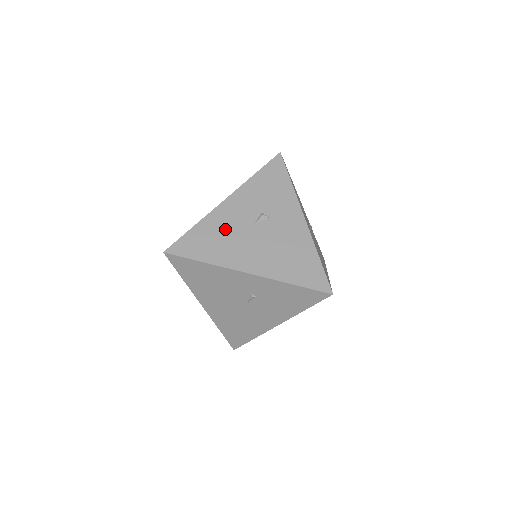
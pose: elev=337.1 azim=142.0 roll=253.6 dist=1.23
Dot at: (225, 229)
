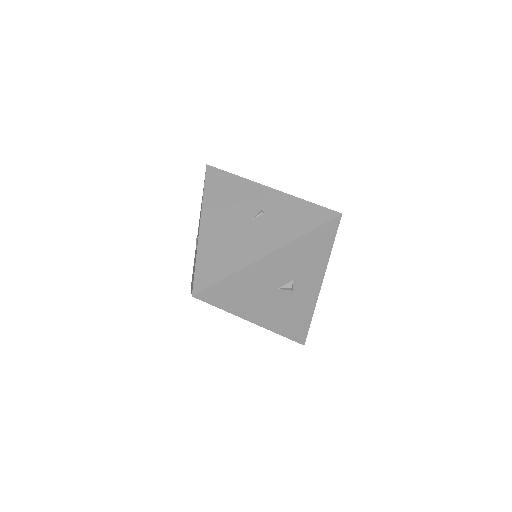
Dot at: occluded
